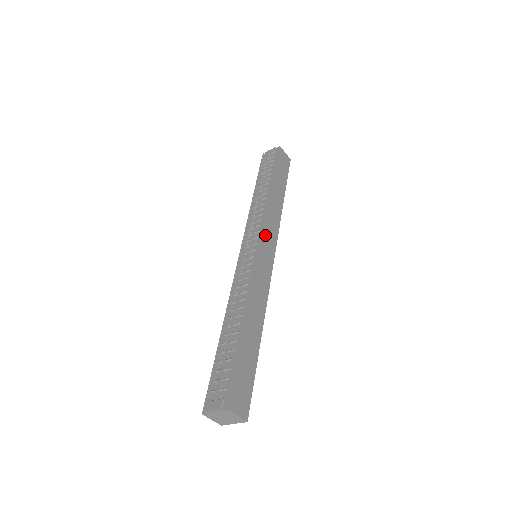
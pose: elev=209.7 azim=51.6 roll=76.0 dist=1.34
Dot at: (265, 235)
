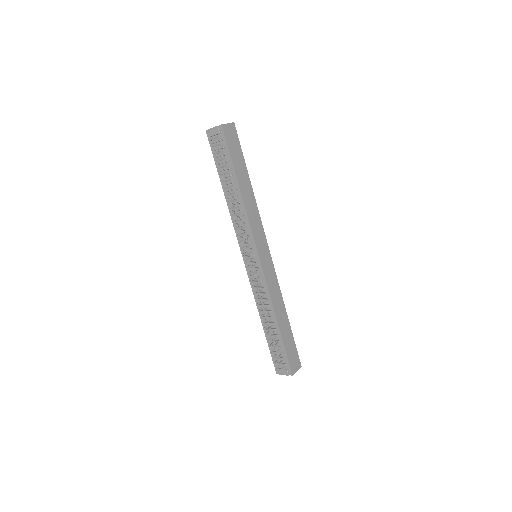
Dot at: (257, 244)
